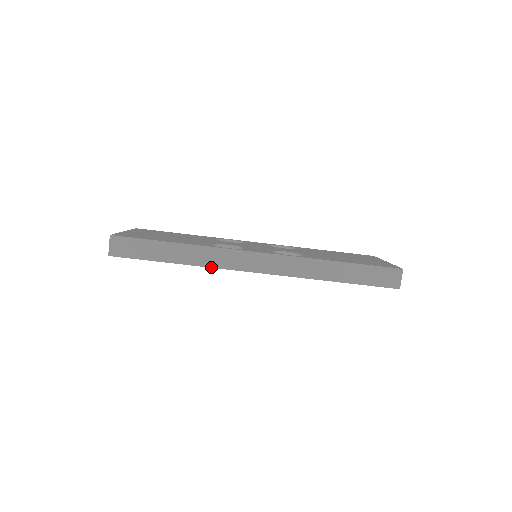
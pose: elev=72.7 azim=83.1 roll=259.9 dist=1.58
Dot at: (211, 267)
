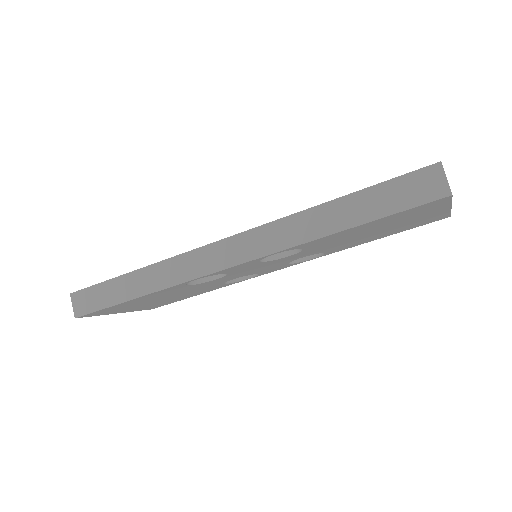
Dot at: (177, 284)
